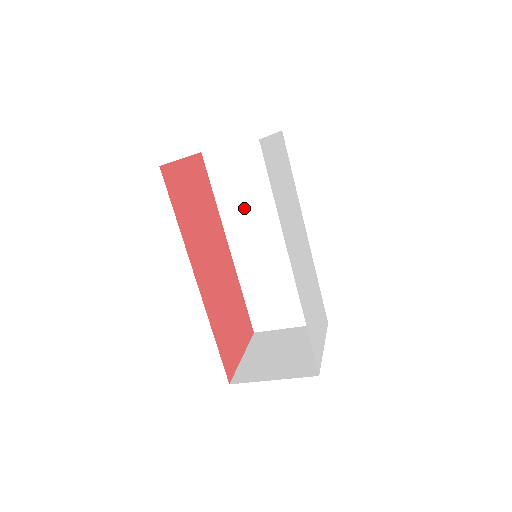
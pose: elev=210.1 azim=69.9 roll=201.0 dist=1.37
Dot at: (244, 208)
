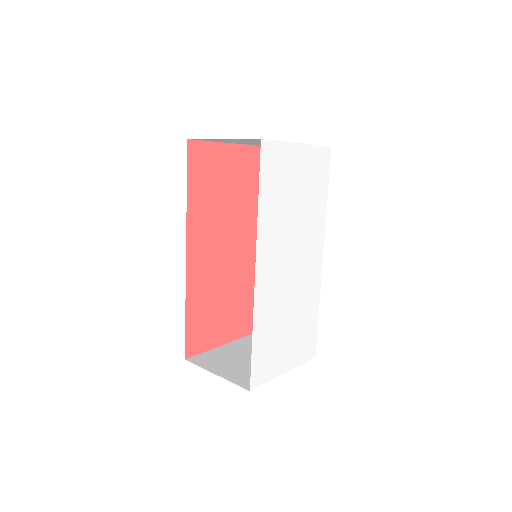
Dot at: occluded
